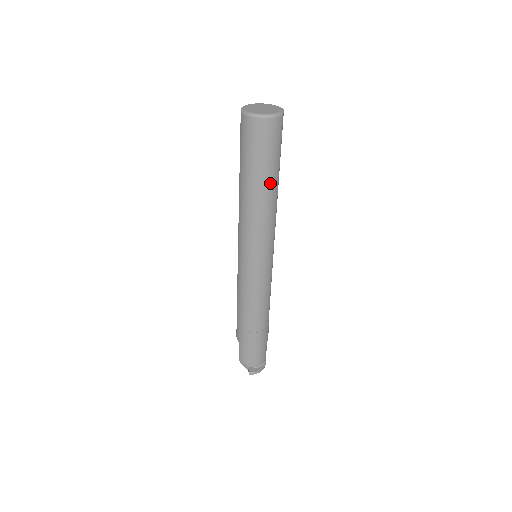
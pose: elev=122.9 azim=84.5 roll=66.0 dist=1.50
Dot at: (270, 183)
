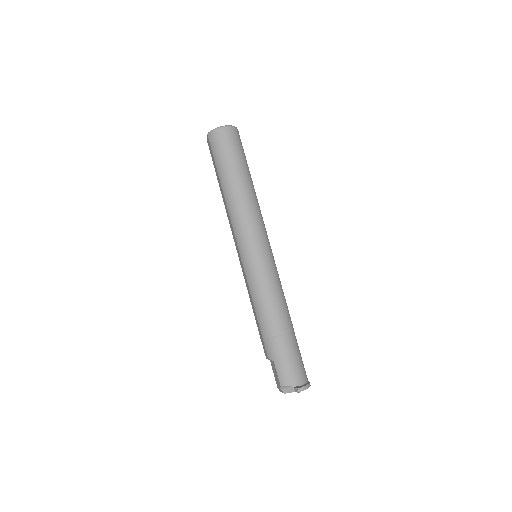
Dot at: (246, 175)
